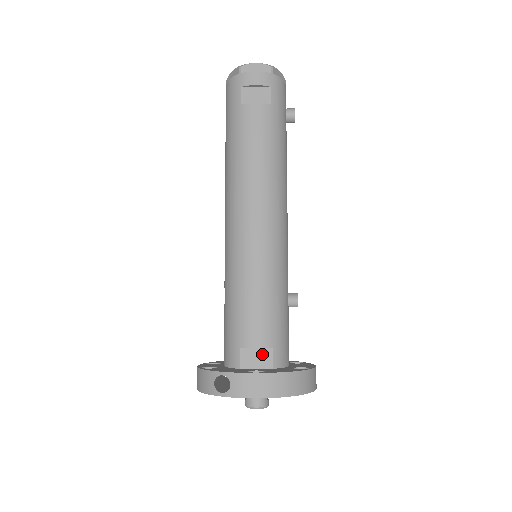
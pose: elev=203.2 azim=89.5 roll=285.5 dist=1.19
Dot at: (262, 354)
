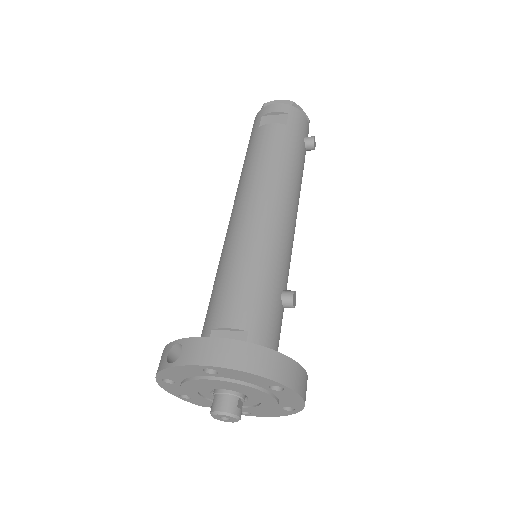
Dot at: (235, 338)
